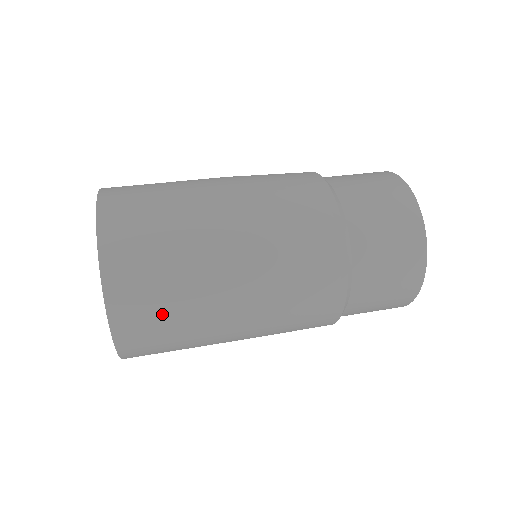
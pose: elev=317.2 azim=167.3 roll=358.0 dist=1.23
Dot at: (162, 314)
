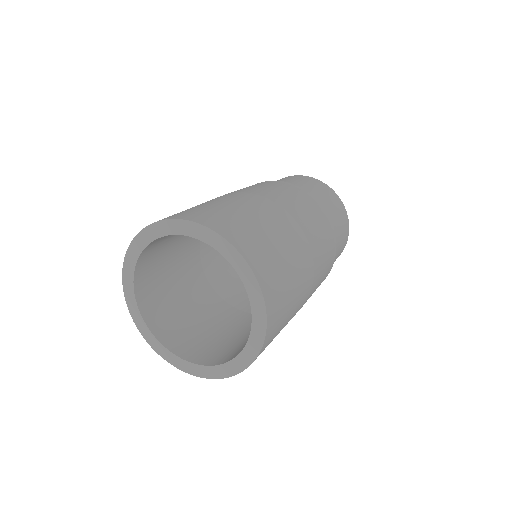
Dot at: (279, 331)
